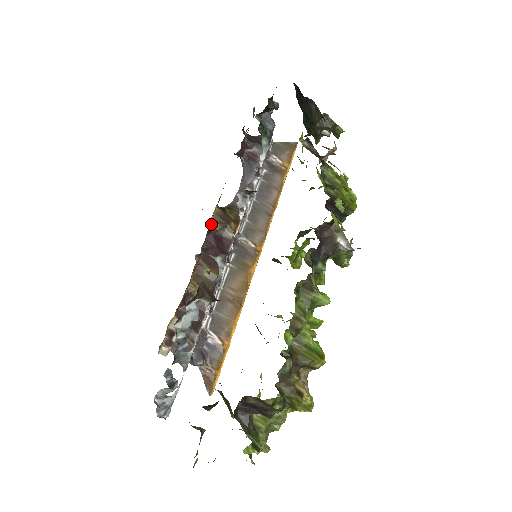
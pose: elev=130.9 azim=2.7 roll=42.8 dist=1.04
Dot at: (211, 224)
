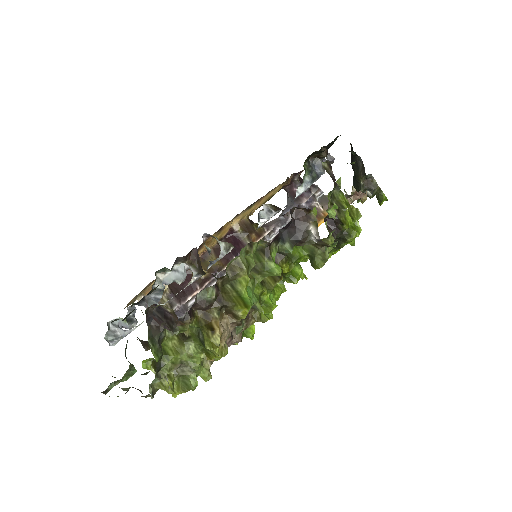
Dot at: (234, 225)
